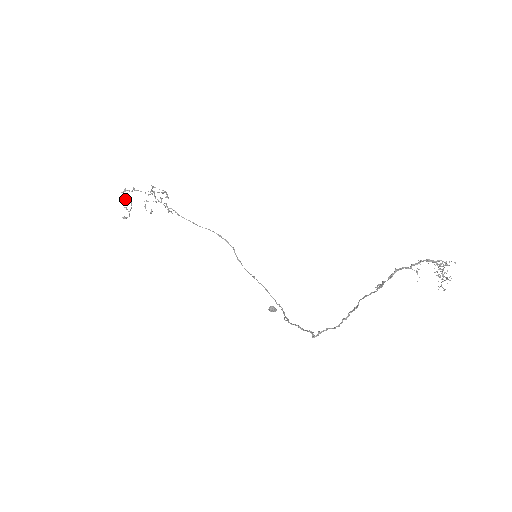
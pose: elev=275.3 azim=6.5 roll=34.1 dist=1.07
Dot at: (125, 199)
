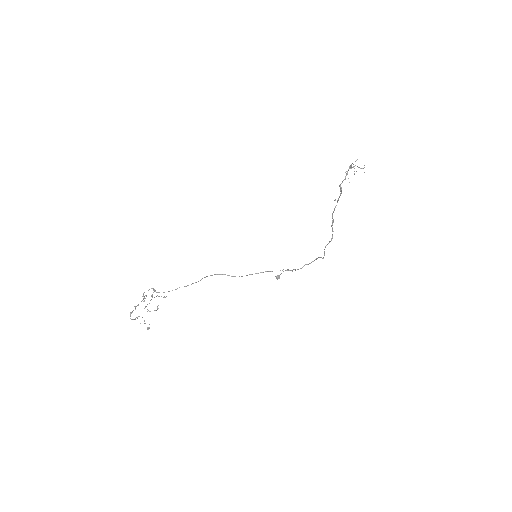
Dot at: (134, 319)
